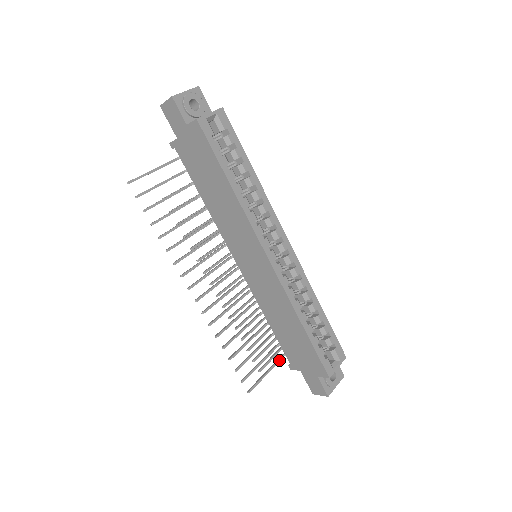
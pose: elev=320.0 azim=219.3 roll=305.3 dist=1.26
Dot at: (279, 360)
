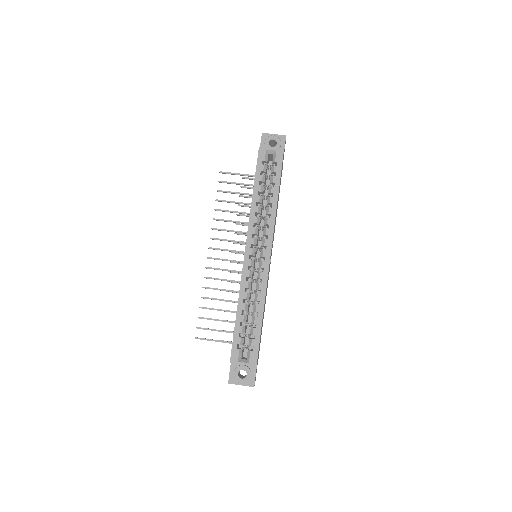
Dot at: occluded
